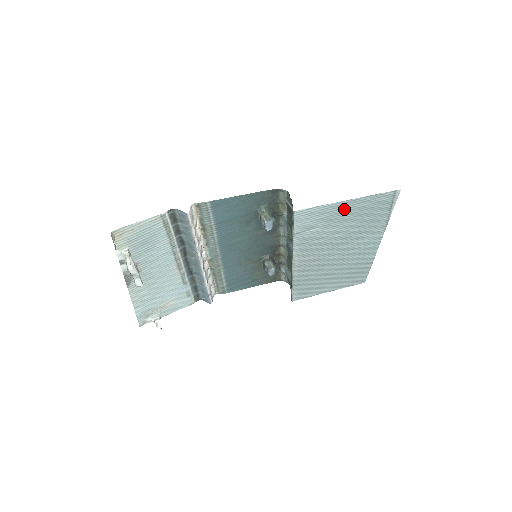
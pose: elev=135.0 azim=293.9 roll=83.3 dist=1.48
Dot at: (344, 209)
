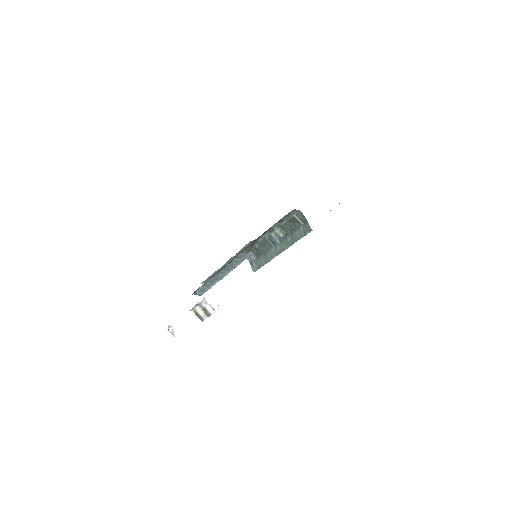
Dot at: occluded
